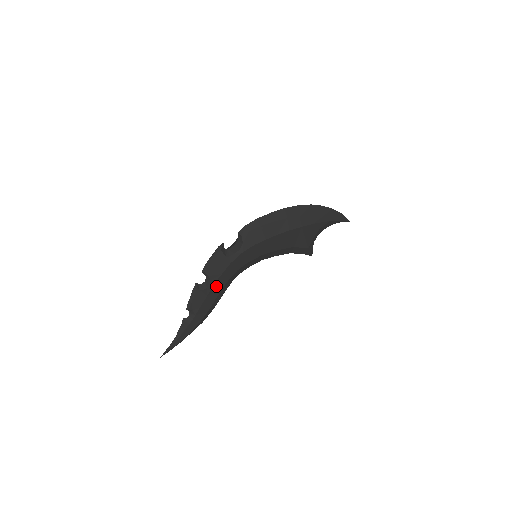
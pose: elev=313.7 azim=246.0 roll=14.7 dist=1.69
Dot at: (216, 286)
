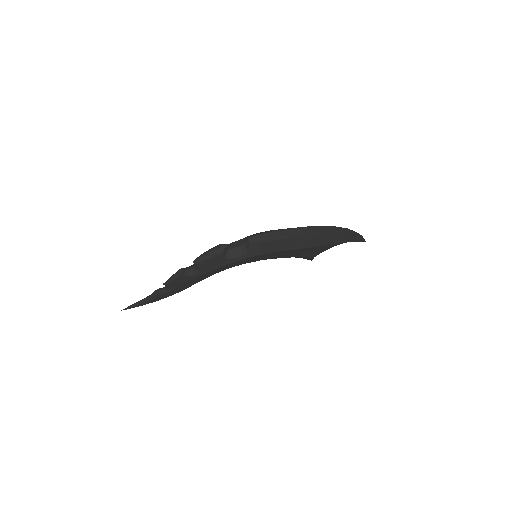
Dot at: (203, 275)
